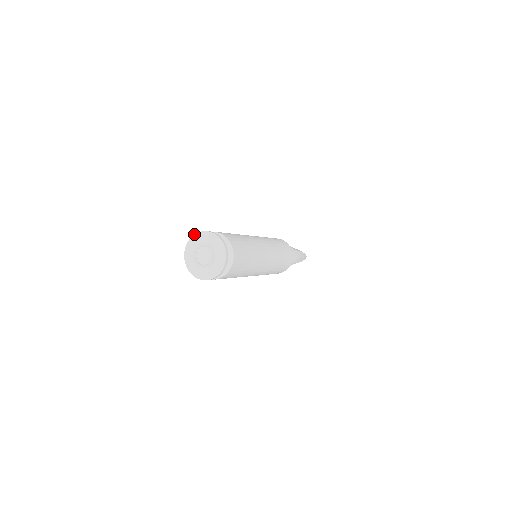
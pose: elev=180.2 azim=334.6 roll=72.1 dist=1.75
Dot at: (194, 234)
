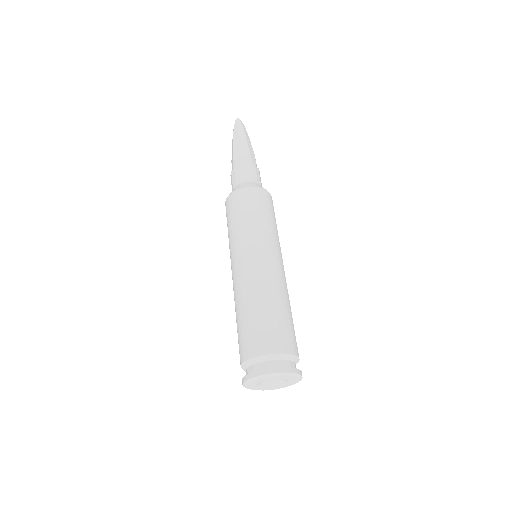
Dot at: (249, 379)
